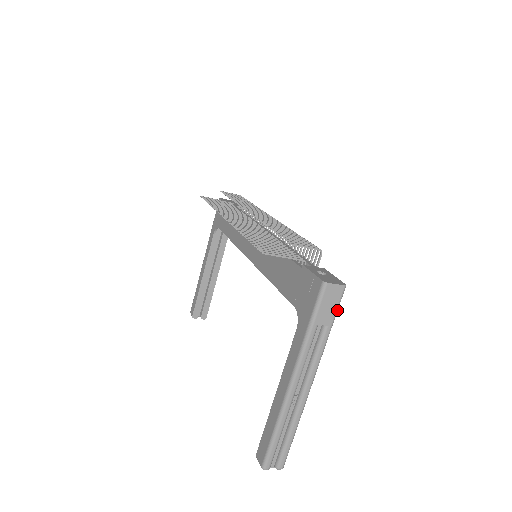
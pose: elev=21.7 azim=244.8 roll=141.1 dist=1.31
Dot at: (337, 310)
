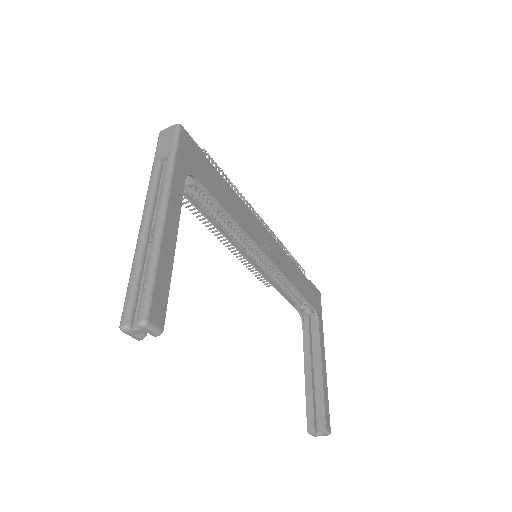
Dot at: (175, 142)
